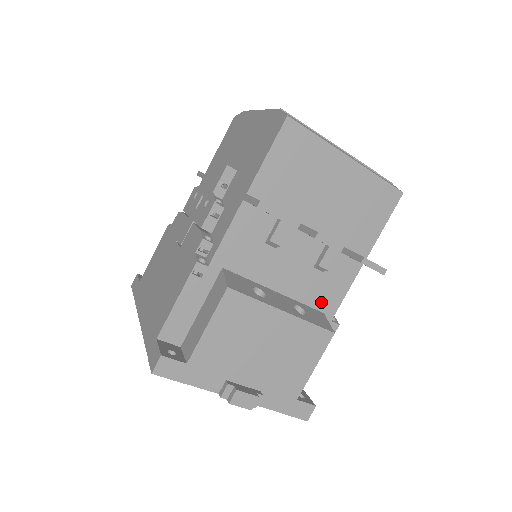
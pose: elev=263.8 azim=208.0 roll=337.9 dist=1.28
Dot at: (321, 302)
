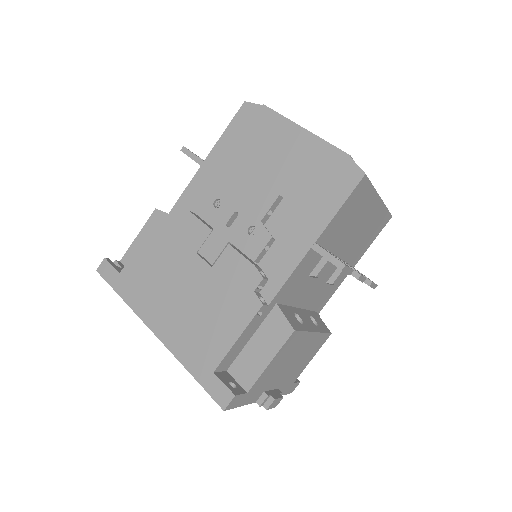
Dot at: (318, 305)
